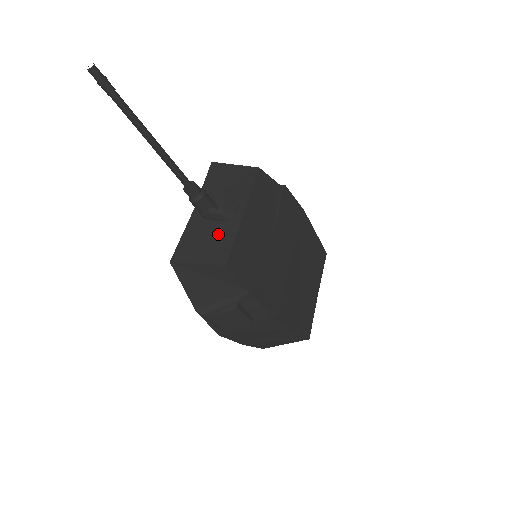
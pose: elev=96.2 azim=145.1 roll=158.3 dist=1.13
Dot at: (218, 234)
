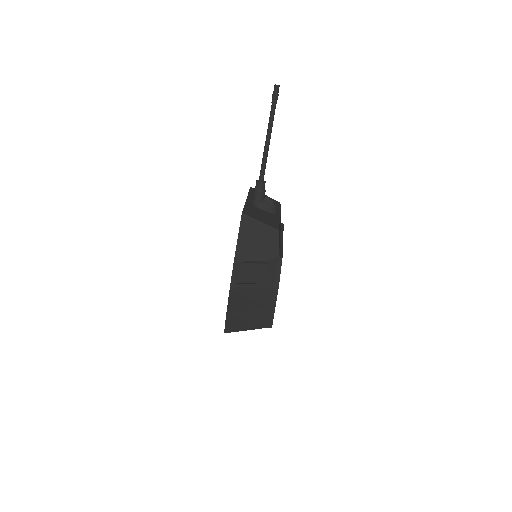
Dot at: (268, 216)
